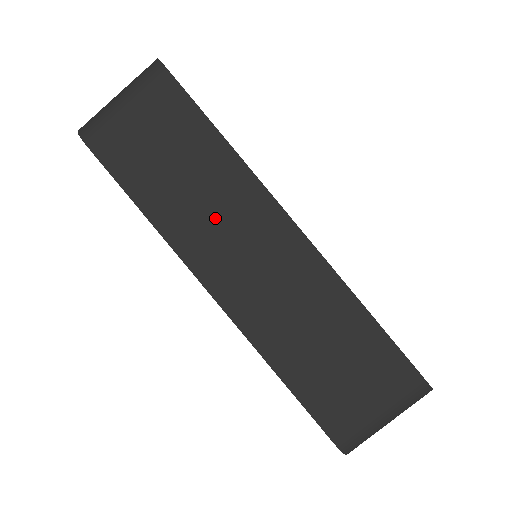
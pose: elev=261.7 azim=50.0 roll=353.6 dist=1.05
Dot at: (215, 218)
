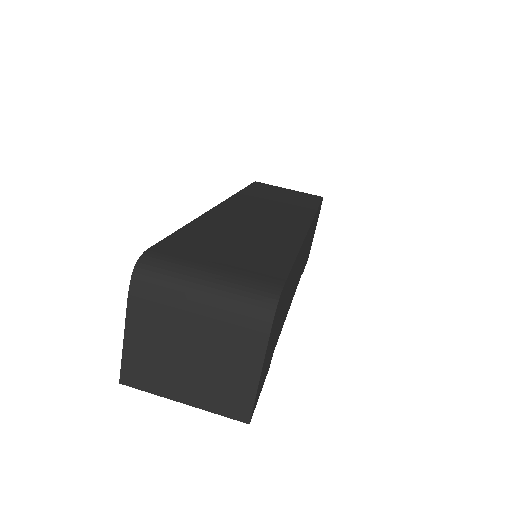
Dot at: (271, 205)
